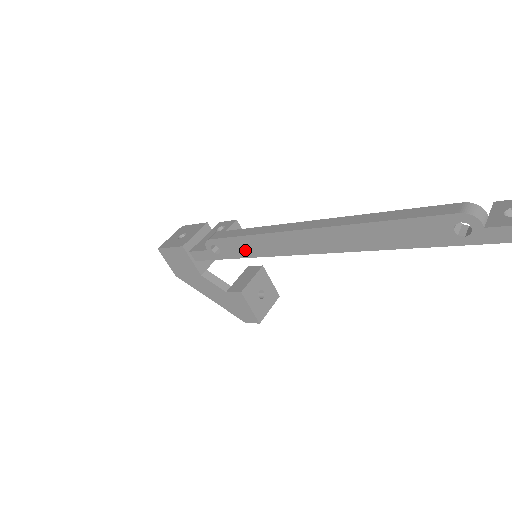
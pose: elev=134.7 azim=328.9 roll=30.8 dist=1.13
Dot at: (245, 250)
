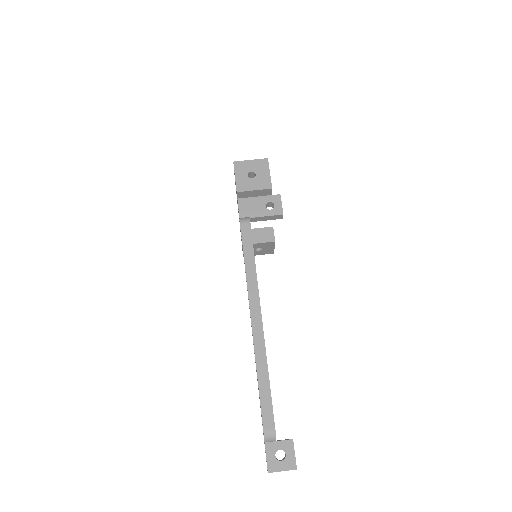
Dot at: occluded
